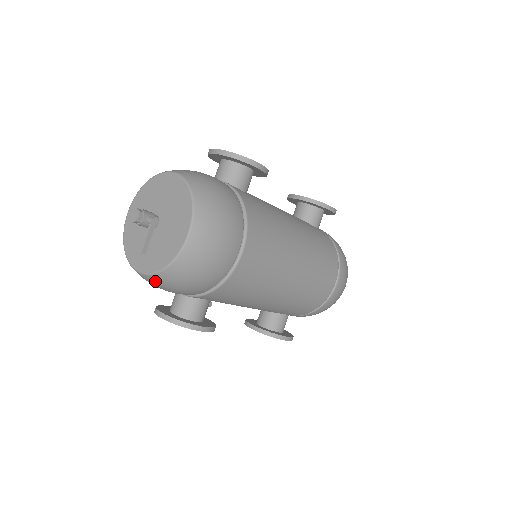
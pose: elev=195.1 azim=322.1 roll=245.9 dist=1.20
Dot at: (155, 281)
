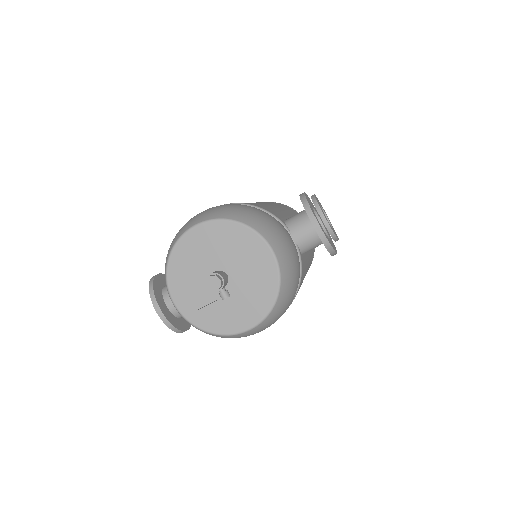
Dot at: occluded
